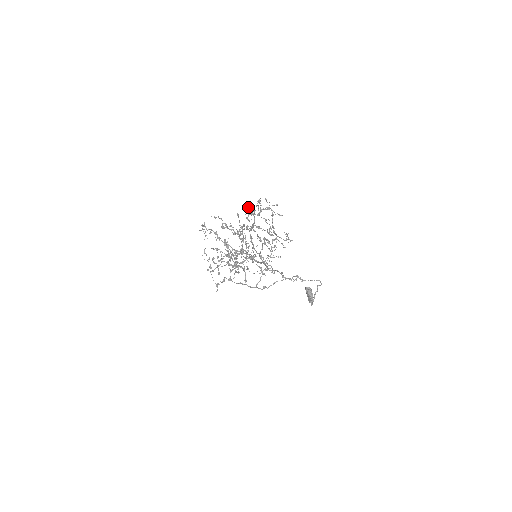
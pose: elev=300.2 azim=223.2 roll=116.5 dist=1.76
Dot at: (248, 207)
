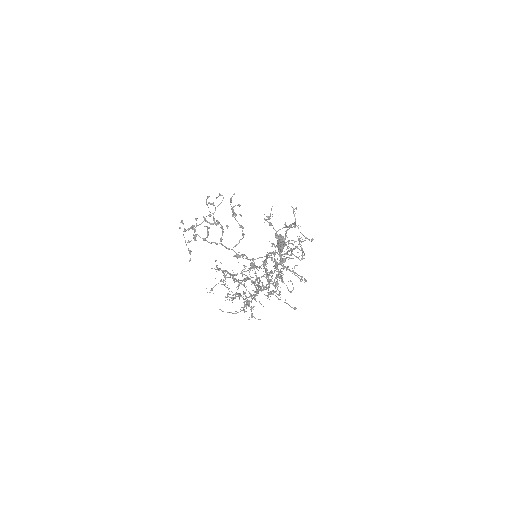
Dot at: (285, 260)
